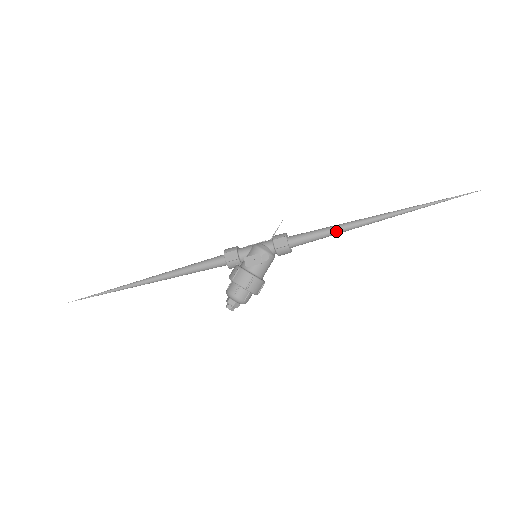
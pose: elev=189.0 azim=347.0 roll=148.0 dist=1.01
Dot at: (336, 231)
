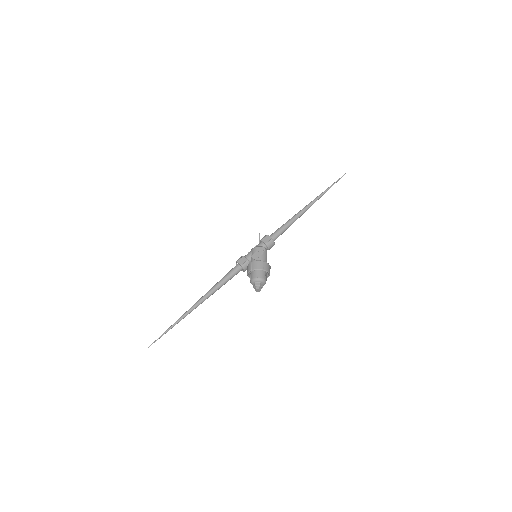
Dot at: (292, 221)
